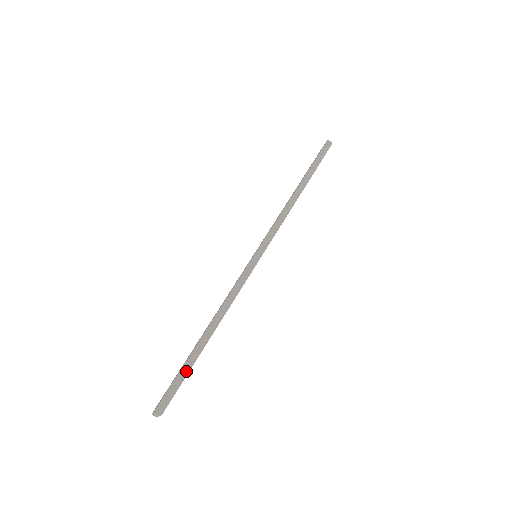
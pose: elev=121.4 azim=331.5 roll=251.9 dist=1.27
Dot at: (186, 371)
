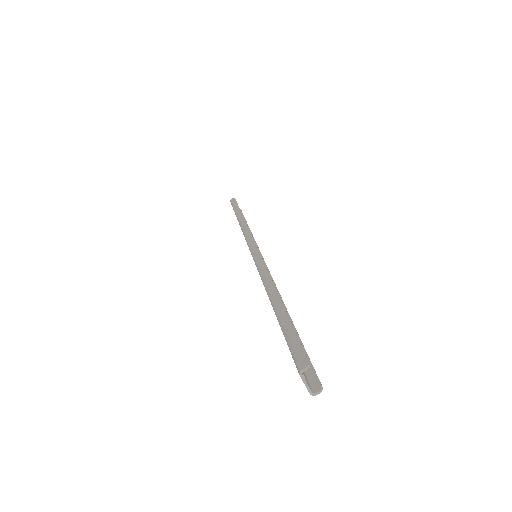
Dot at: (287, 324)
